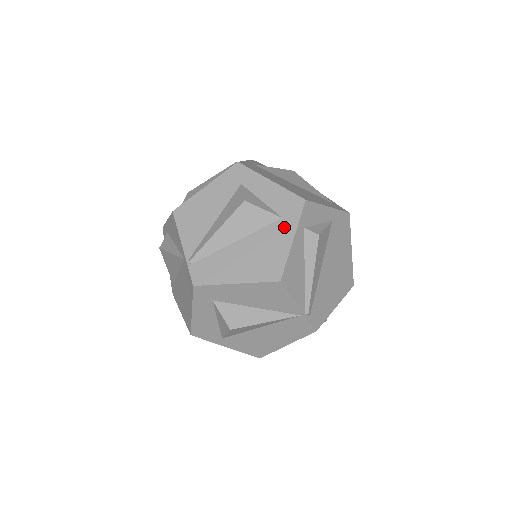
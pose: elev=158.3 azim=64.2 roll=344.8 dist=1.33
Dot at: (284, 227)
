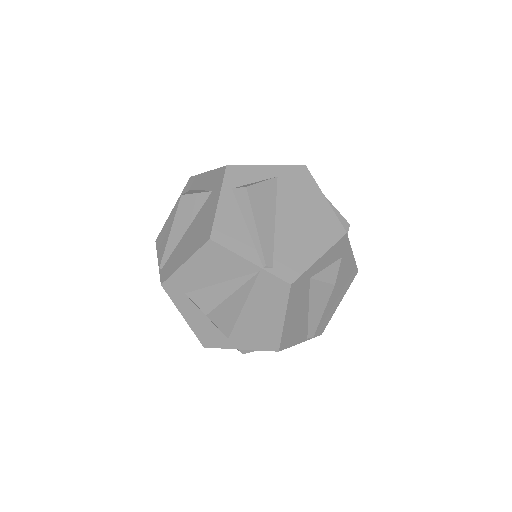
Dot at: (213, 197)
